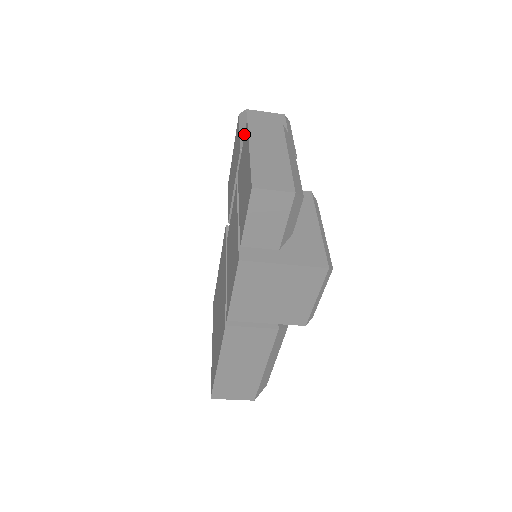
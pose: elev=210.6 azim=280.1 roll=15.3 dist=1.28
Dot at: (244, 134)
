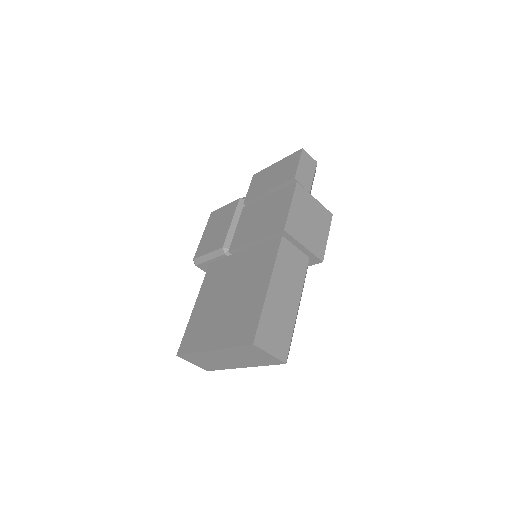
Dot at: occluded
